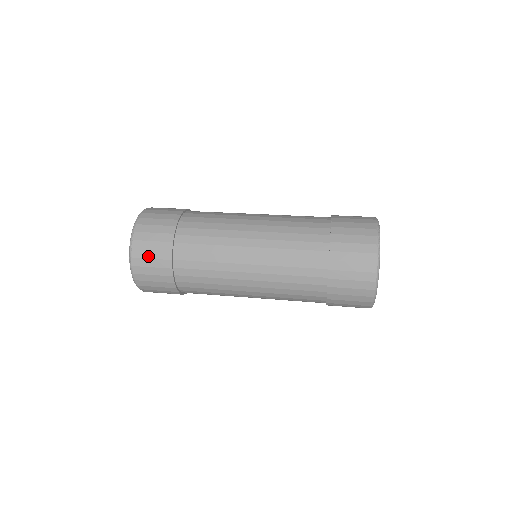
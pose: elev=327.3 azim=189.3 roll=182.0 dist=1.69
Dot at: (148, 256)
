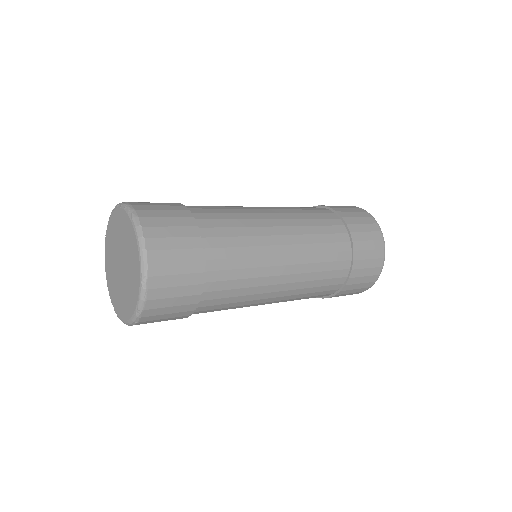
Dot at: (172, 271)
